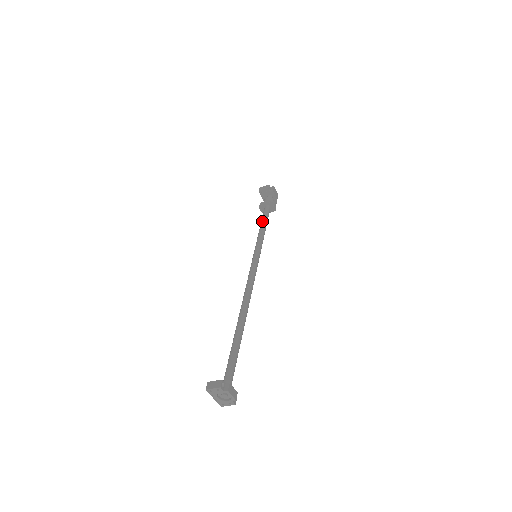
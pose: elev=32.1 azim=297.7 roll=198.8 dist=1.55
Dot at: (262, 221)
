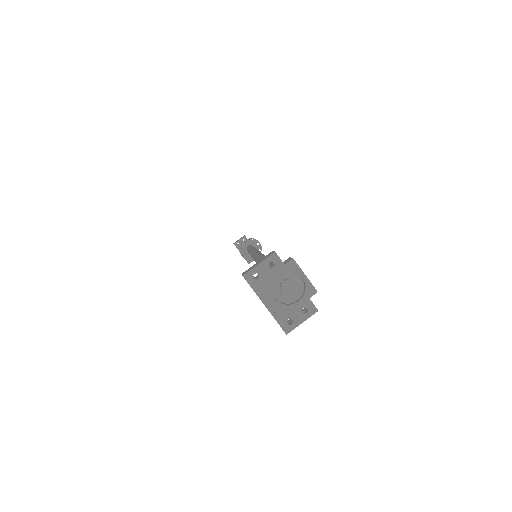
Dot at: (249, 247)
